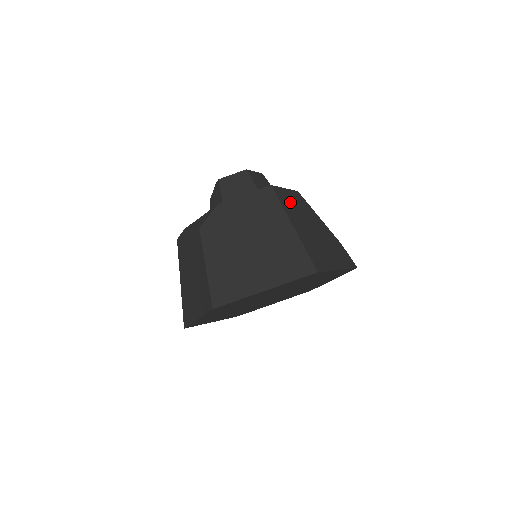
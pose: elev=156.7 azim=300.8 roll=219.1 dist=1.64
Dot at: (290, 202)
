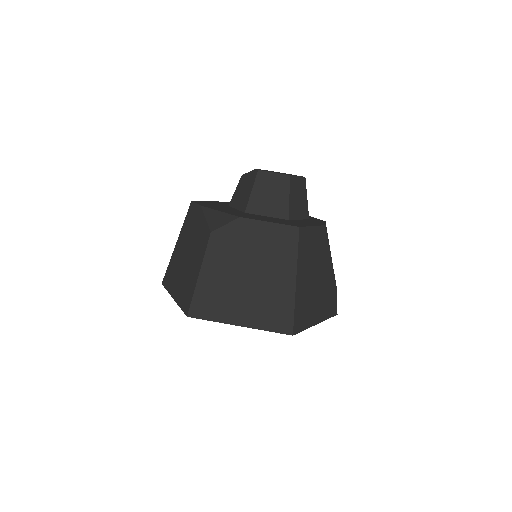
Dot at: (309, 246)
